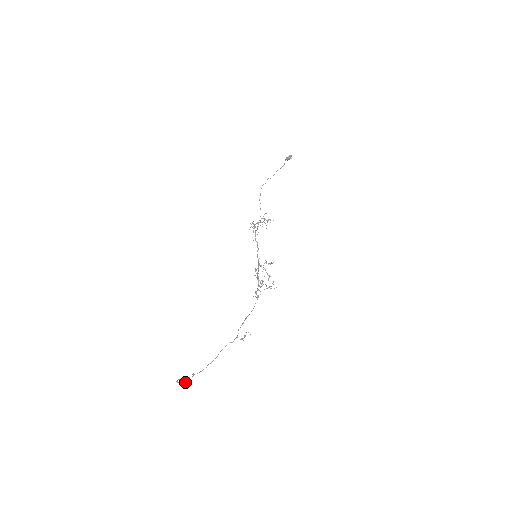
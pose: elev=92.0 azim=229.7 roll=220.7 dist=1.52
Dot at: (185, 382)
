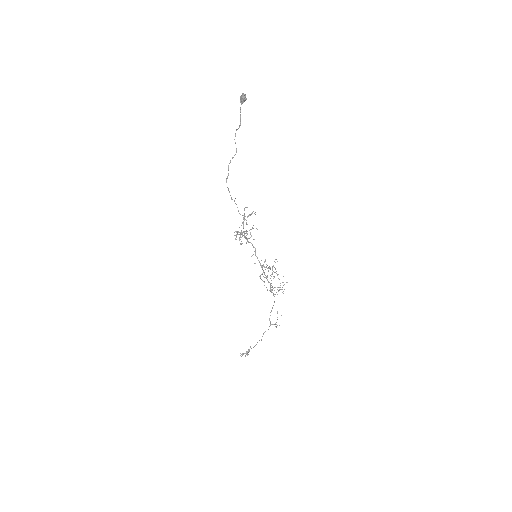
Dot at: (247, 354)
